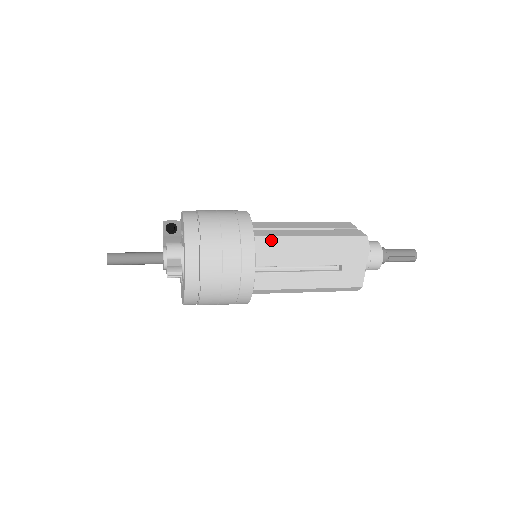
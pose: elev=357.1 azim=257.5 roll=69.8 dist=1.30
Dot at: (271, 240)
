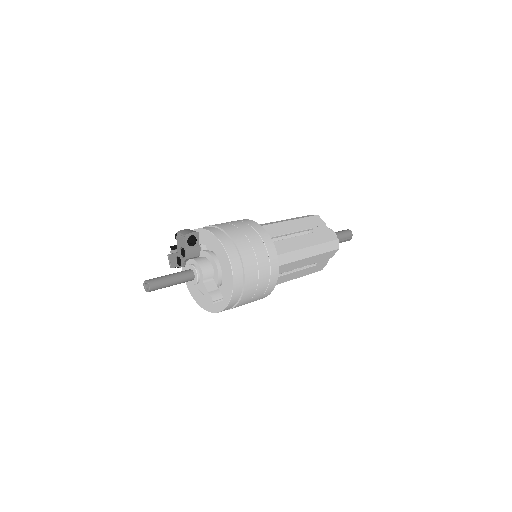
Dot at: (284, 257)
